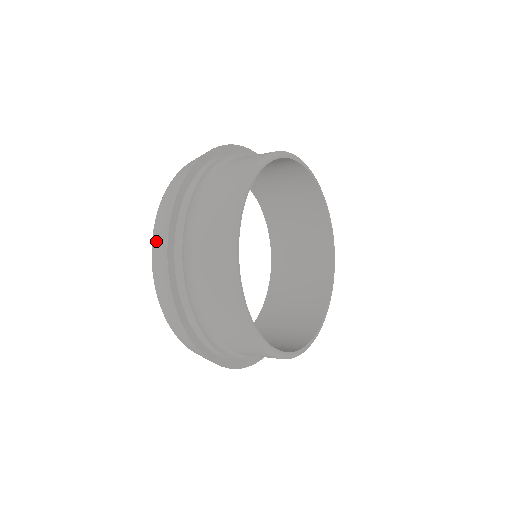
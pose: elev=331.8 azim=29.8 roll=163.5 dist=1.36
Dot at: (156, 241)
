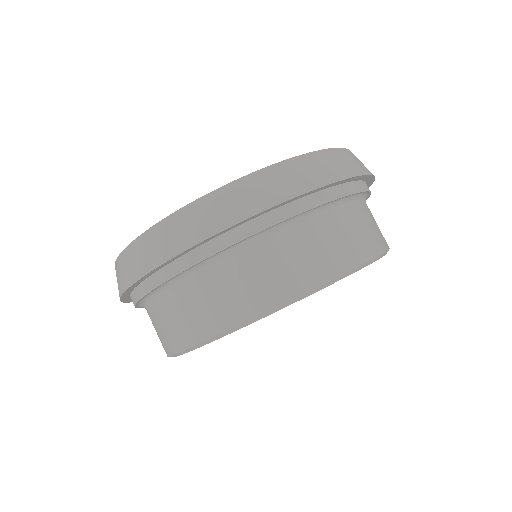
Dot at: (143, 245)
